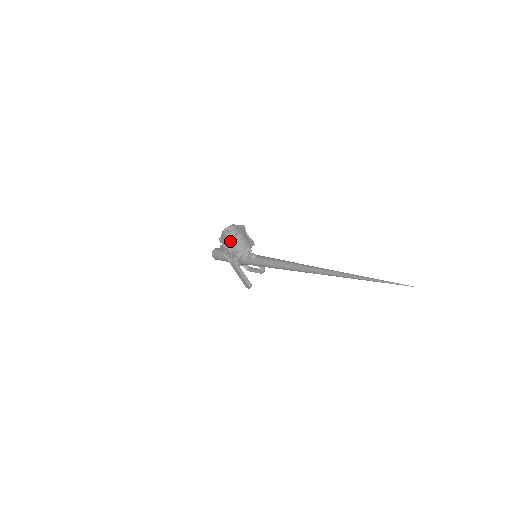
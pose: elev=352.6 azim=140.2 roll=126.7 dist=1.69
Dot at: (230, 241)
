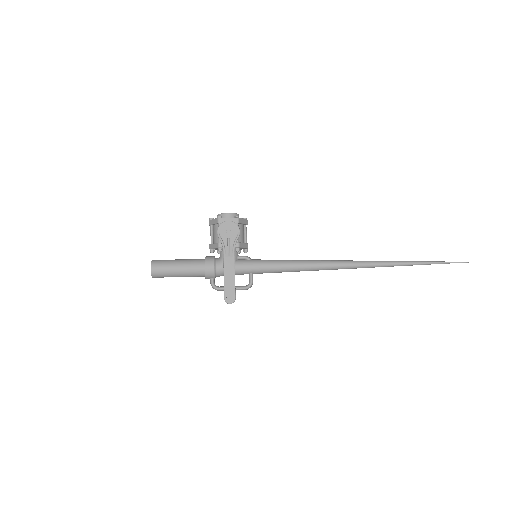
Dot at: (240, 219)
